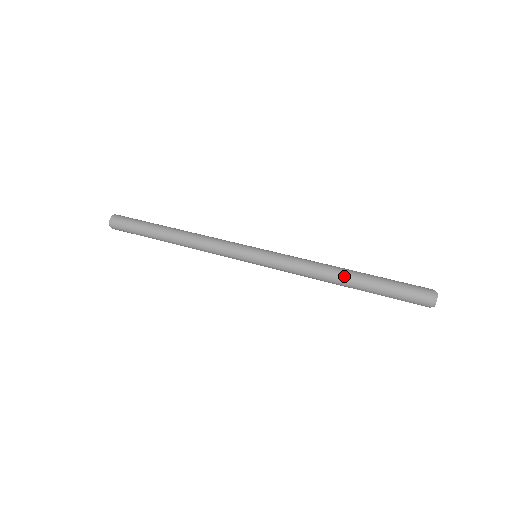
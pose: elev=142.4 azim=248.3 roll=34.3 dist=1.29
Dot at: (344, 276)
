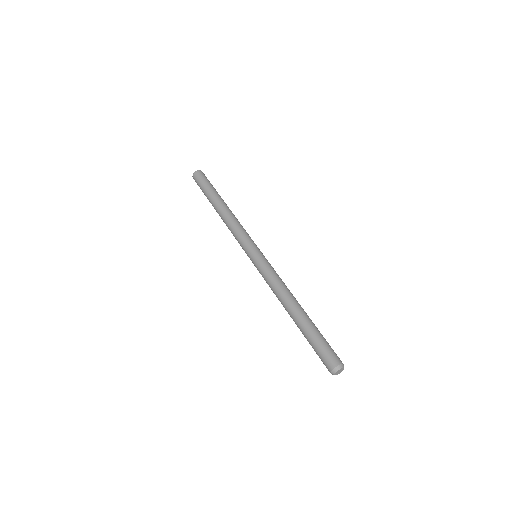
Dot at: (291, 311)
